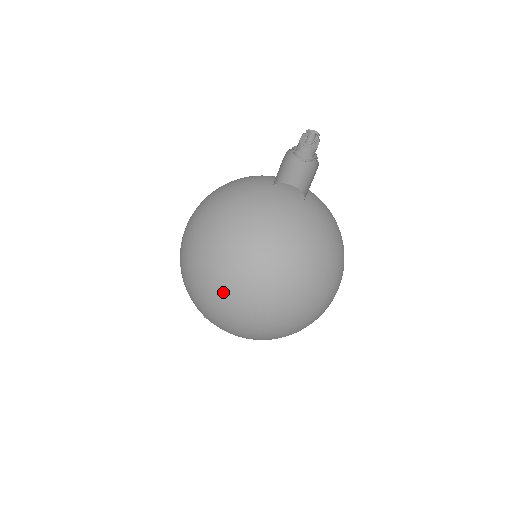
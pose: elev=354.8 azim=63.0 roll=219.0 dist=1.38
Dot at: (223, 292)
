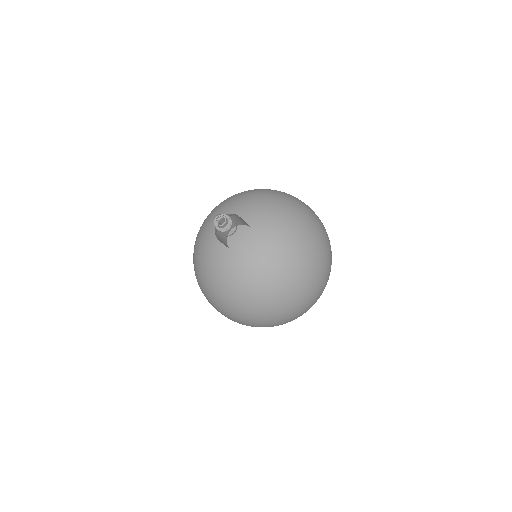
Dot at: occluded
